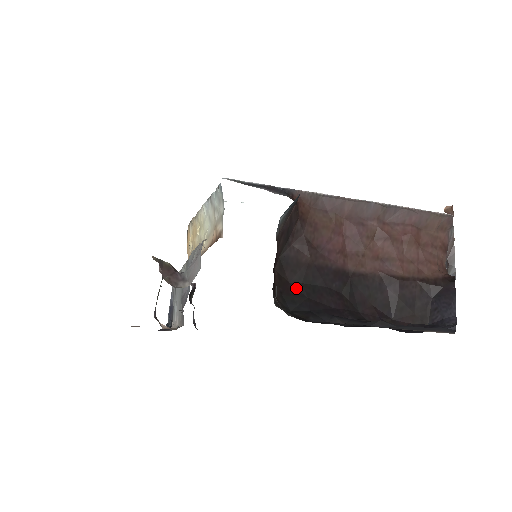
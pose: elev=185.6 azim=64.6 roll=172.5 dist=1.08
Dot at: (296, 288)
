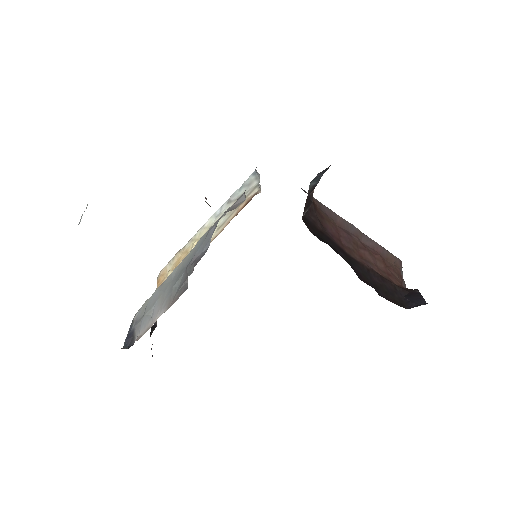
Dot at: occluded
